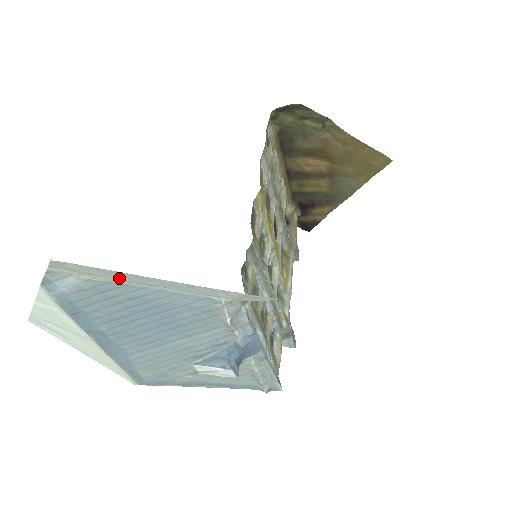
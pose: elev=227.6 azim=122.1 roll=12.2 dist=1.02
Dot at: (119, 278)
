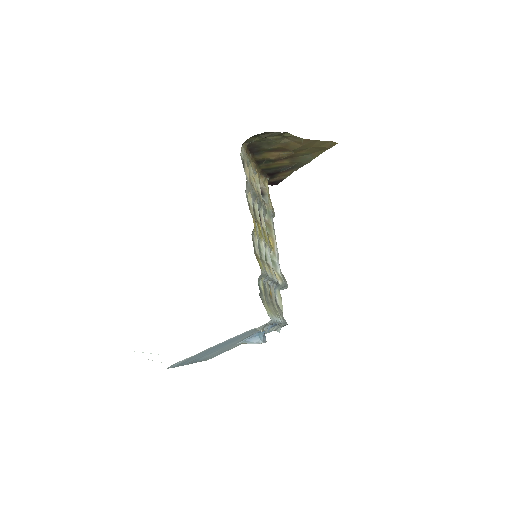
Dot at: occluded
